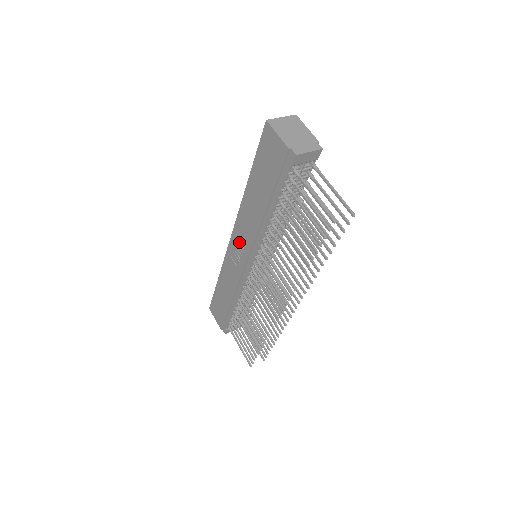
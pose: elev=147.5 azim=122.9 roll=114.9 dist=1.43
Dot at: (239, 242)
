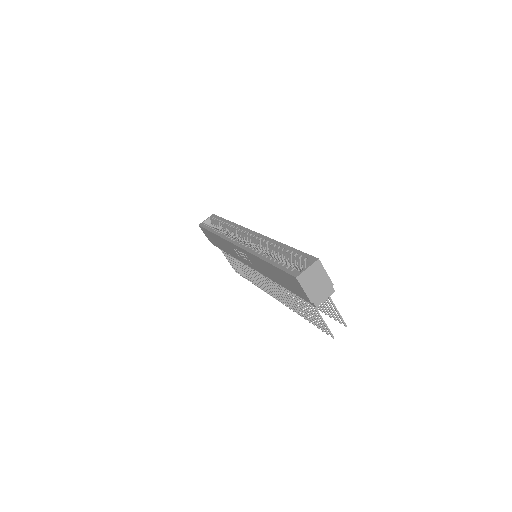
Dot at: (245, 256)
